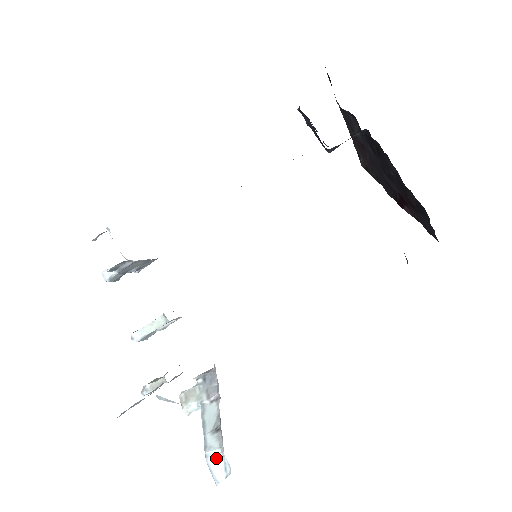
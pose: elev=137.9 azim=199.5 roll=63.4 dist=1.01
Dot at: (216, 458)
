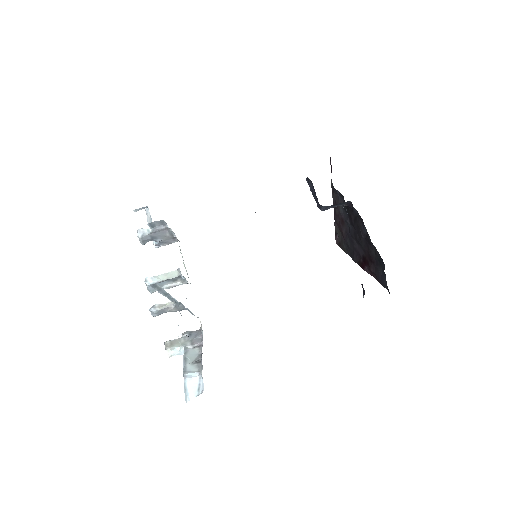
Dot at: (193, 379)
